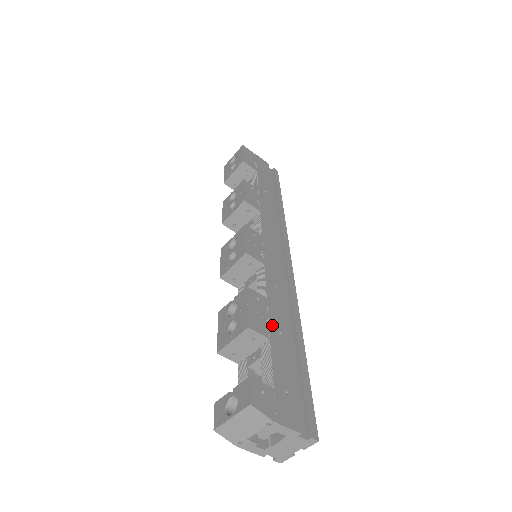
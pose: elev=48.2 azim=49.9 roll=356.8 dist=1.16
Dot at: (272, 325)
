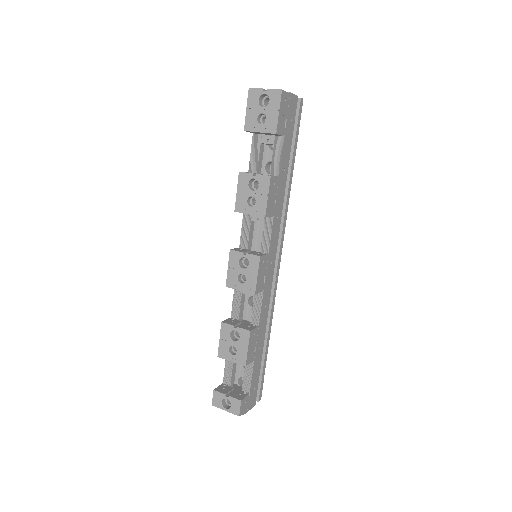
Dot at: (257, 348)
